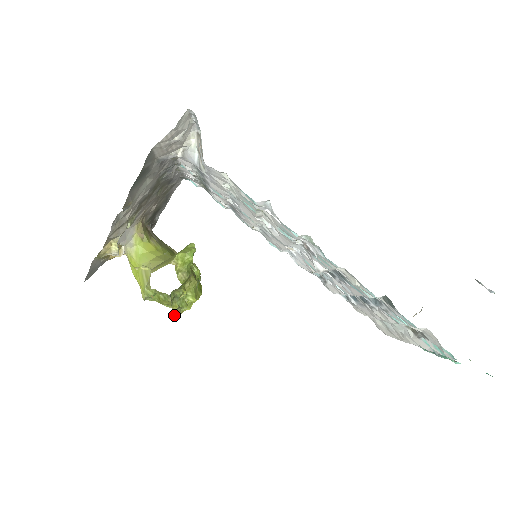
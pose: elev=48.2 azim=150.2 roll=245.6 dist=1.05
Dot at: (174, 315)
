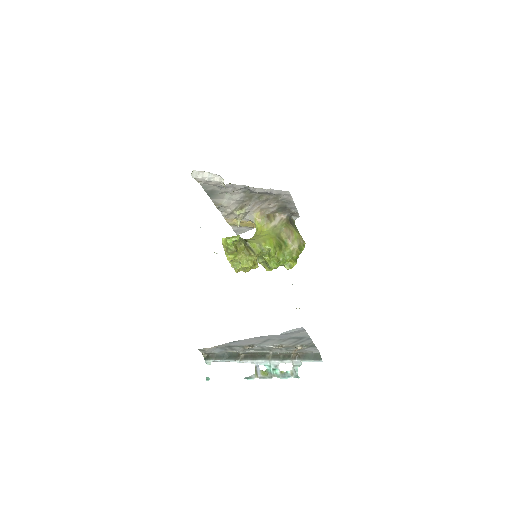
Dot at: (238, 270)
